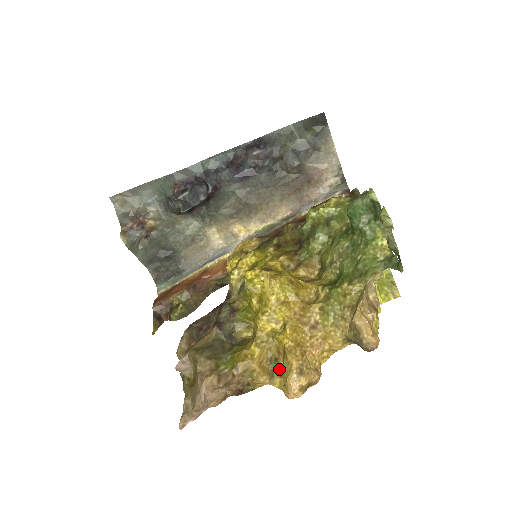
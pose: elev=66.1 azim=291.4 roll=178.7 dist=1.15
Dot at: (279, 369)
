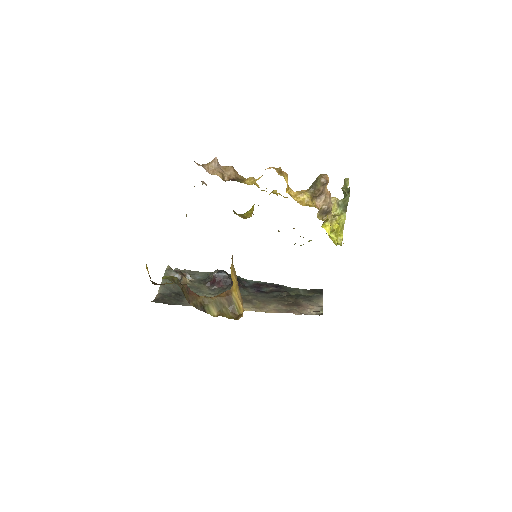
Dot at: occluded
